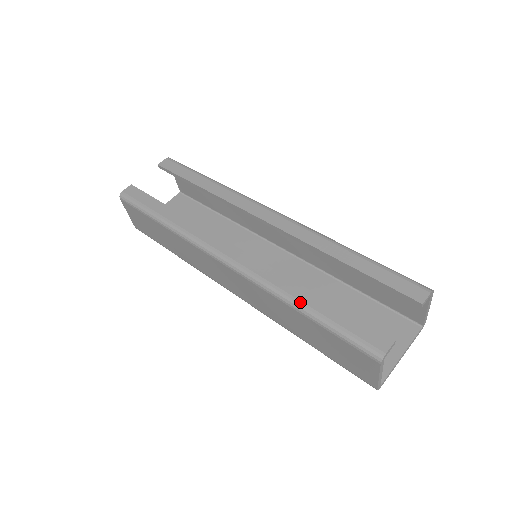
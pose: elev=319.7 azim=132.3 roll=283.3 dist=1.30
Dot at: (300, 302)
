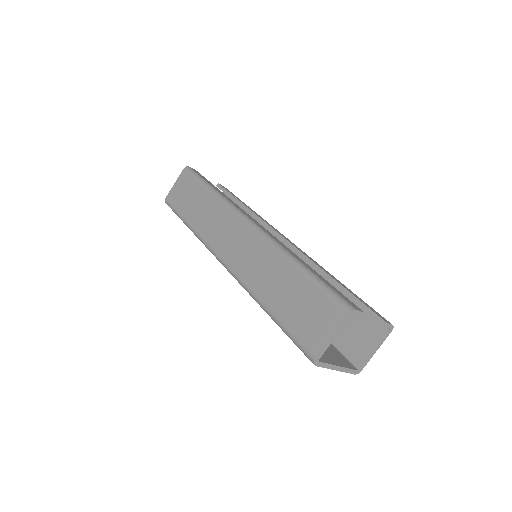
Dot at: (300, 261)
